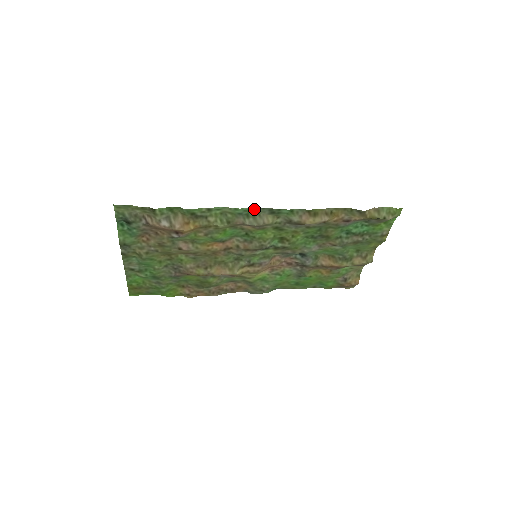
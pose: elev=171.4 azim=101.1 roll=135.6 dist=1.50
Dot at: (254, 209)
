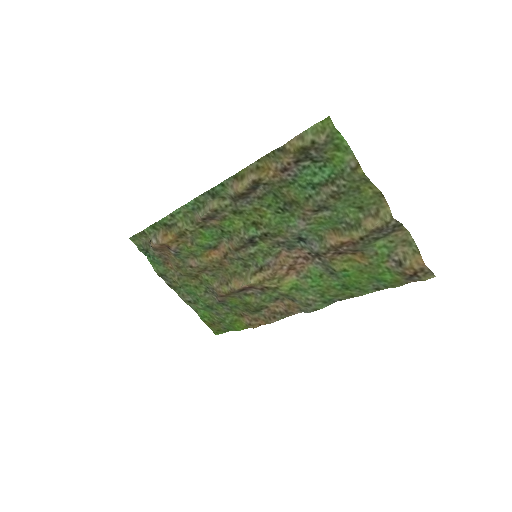
Dot at: (199, 199)
